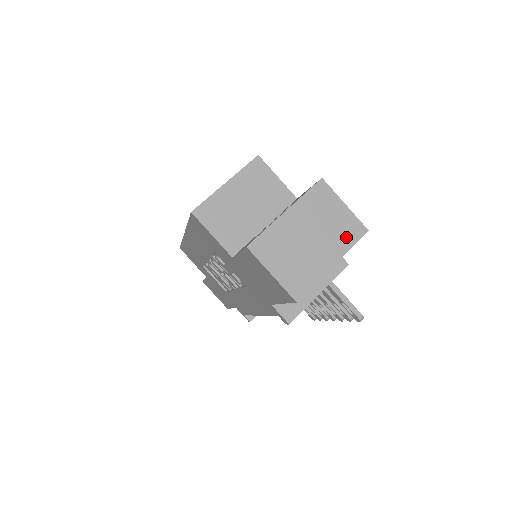
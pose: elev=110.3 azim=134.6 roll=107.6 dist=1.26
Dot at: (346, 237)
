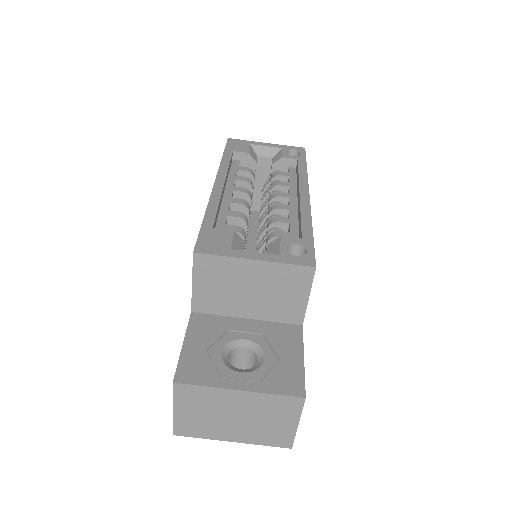
Dot at: (267, 438)
